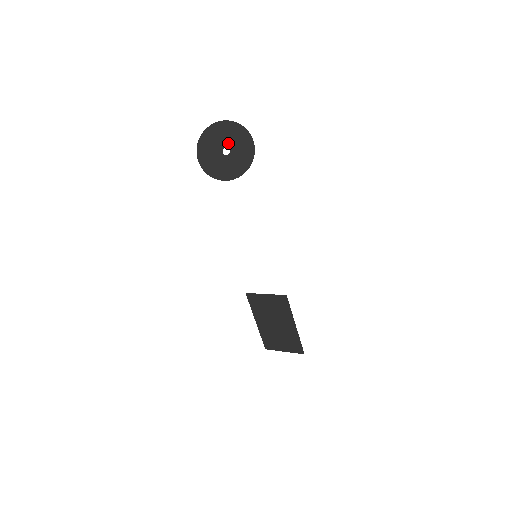
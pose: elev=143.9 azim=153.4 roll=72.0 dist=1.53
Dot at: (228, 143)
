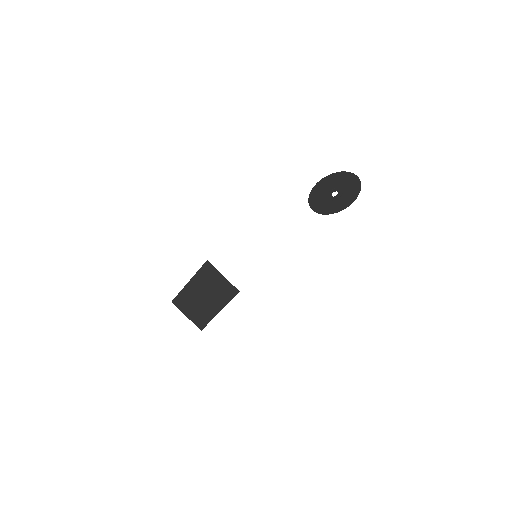
Dot at: (342, 191)
